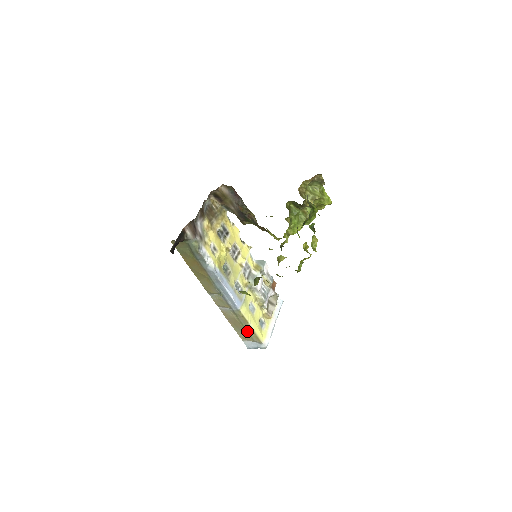
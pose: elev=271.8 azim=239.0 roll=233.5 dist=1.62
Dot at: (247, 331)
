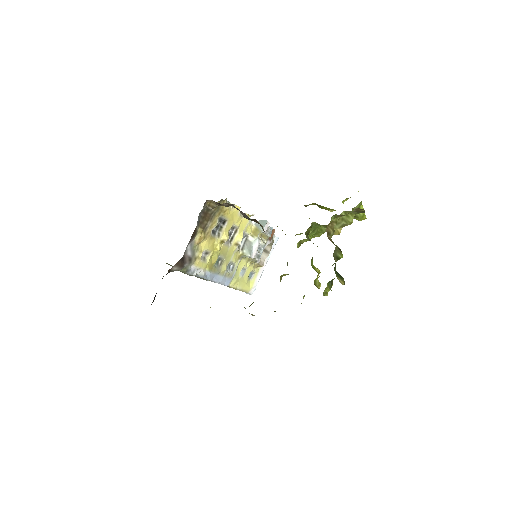
Dot at: occluded
